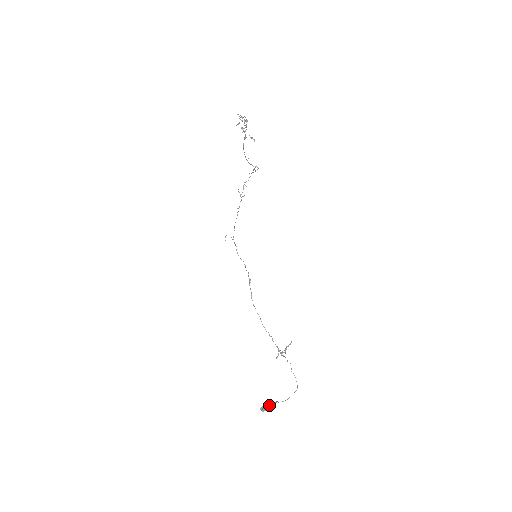
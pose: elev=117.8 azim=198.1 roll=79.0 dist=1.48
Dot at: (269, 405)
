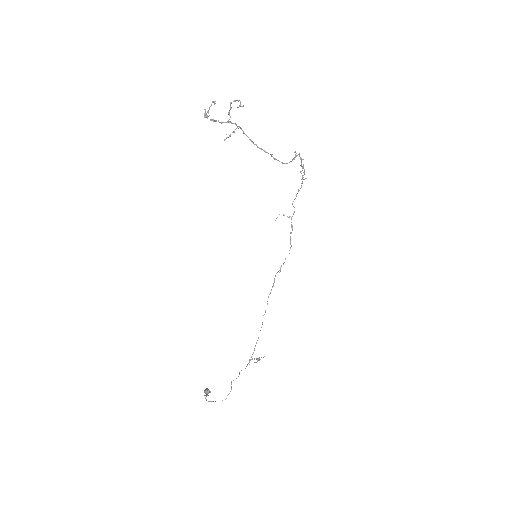
Dot at: (210, 392)
